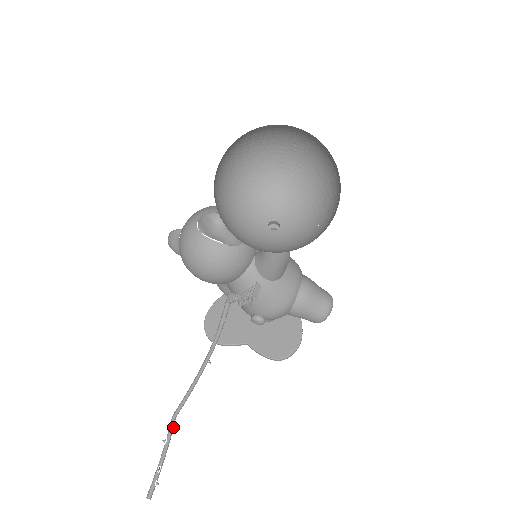
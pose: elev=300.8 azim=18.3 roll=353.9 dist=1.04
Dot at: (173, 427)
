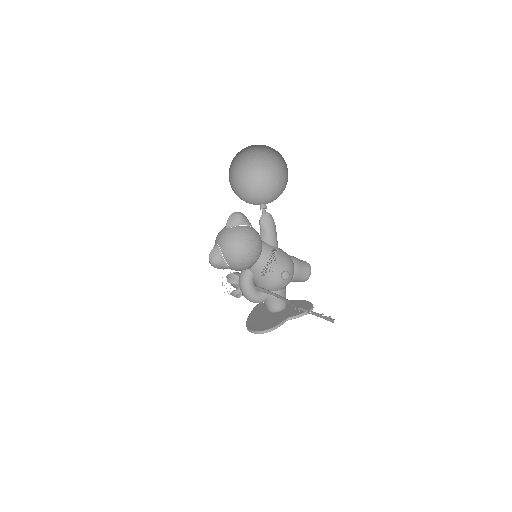
Dot at: (305, 309)
